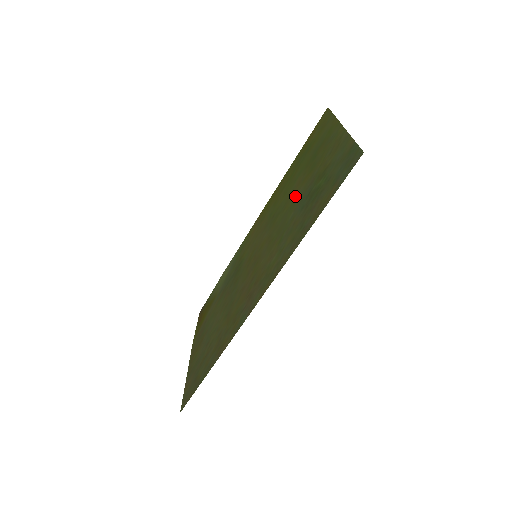
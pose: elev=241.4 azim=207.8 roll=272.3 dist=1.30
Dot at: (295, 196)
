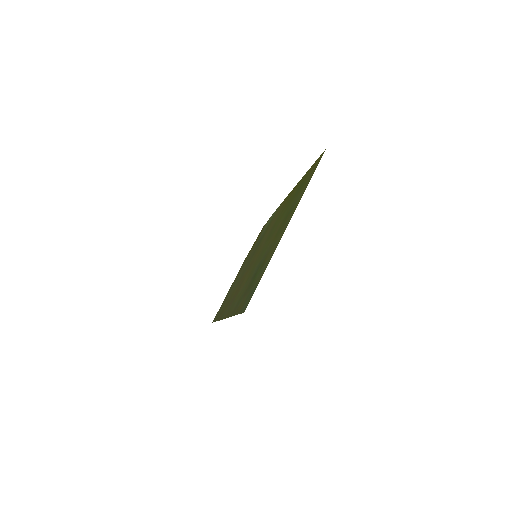
Dot at: (268, 243)
